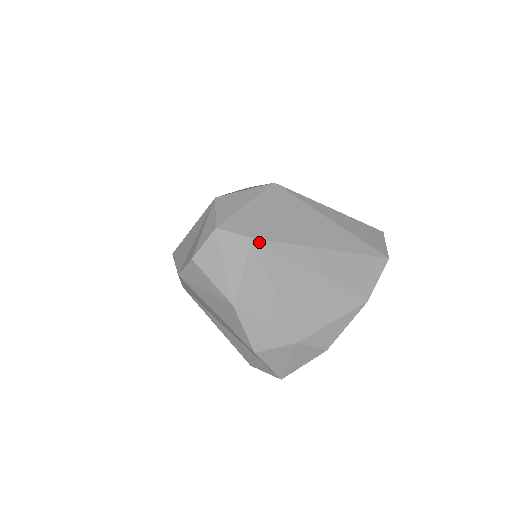
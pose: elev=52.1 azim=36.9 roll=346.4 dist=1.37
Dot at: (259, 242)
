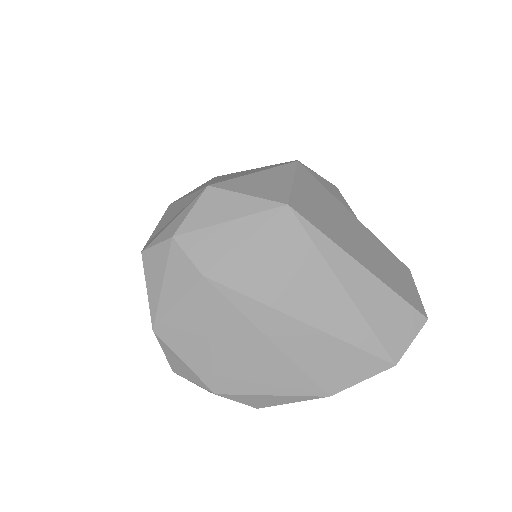
Dot at: (210, 283)
